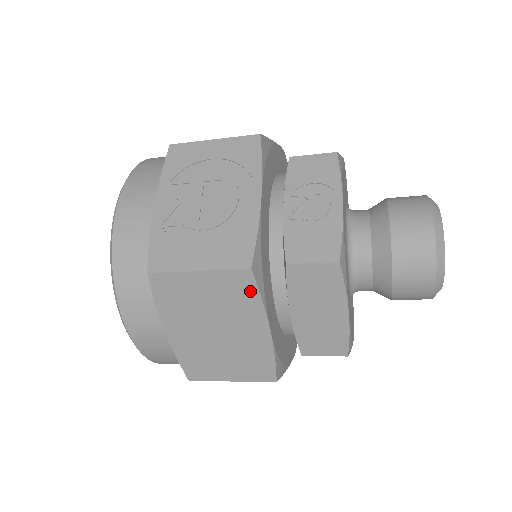
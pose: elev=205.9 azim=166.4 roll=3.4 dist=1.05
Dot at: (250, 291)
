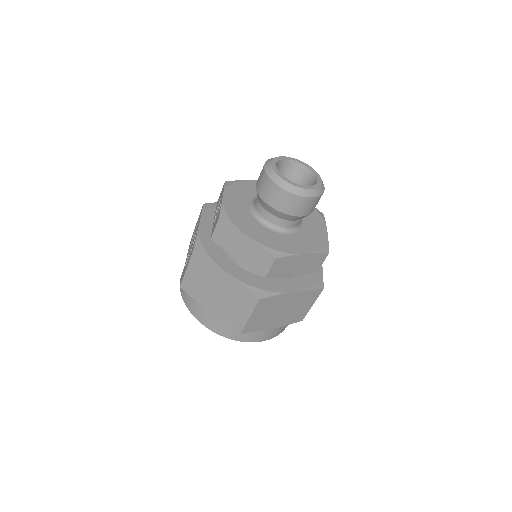
Dot at: (203, 260)
